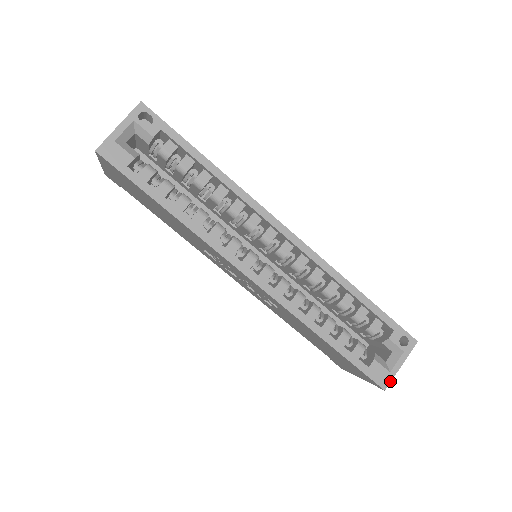
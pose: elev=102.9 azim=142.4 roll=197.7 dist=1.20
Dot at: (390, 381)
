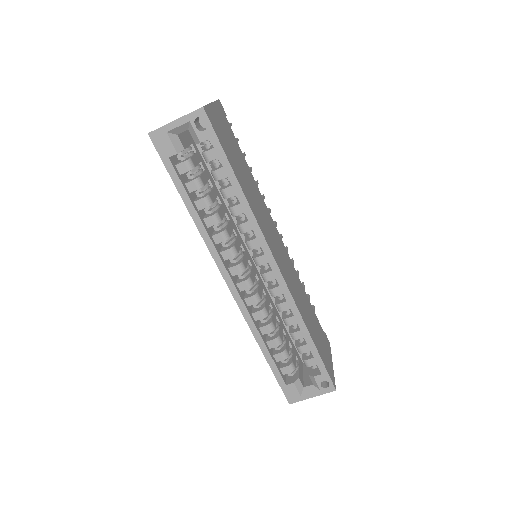
Dot at: (297, 401)
